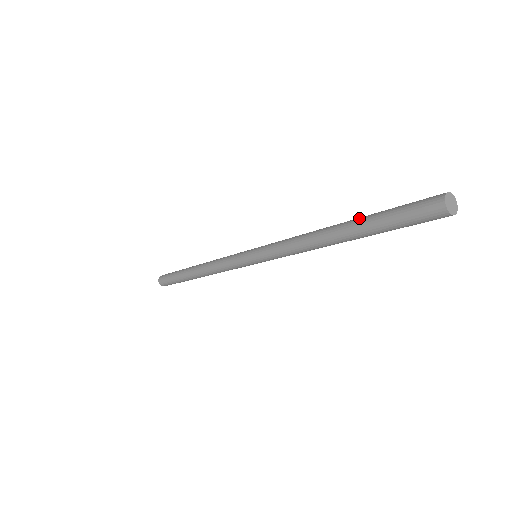
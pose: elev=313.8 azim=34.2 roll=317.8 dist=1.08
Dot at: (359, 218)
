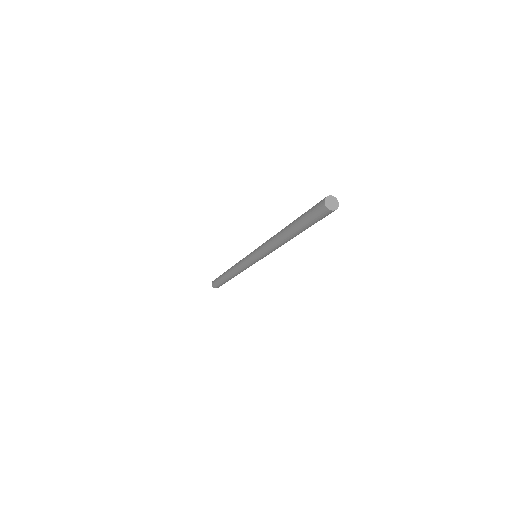
Dot at: occluded
